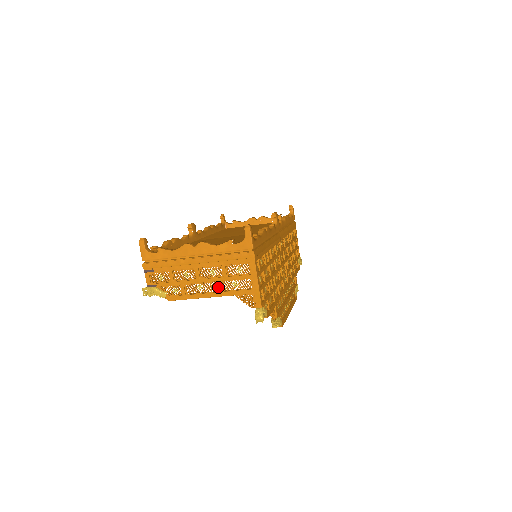
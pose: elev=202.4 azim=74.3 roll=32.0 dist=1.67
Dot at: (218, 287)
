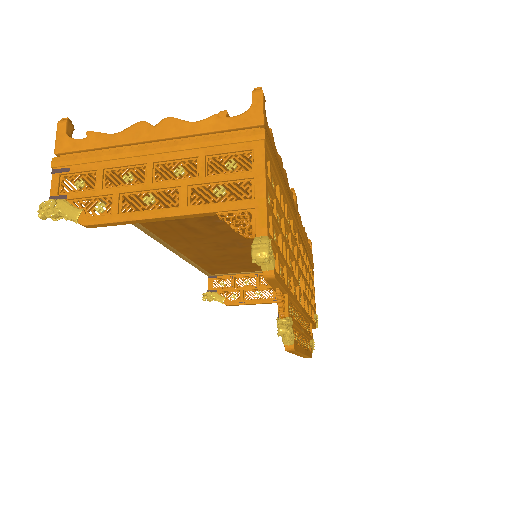
Dot at: (184, 196)
